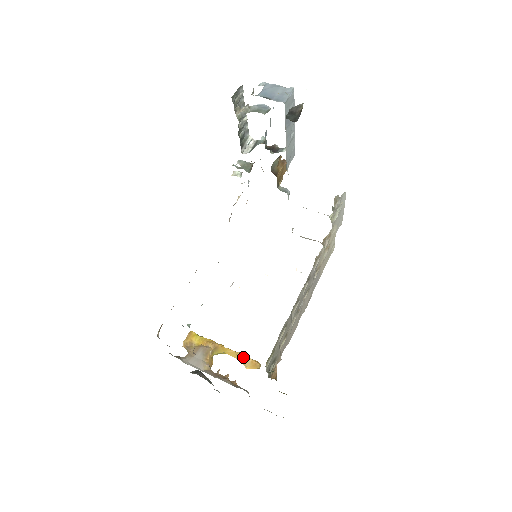
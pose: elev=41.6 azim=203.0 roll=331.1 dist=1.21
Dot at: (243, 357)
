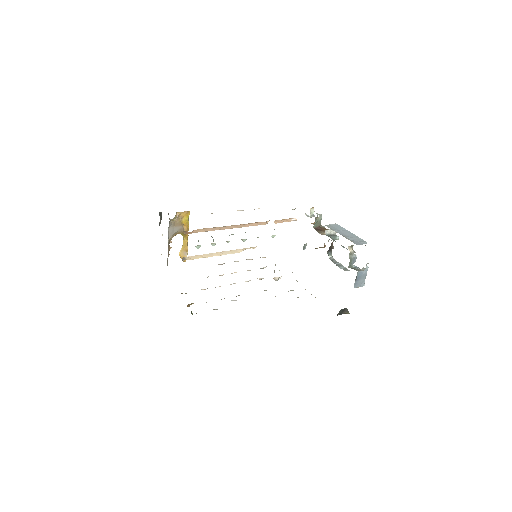
Dot at: (186, 251)
